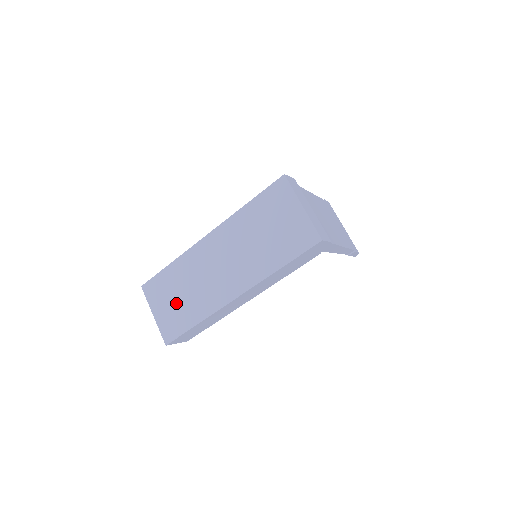
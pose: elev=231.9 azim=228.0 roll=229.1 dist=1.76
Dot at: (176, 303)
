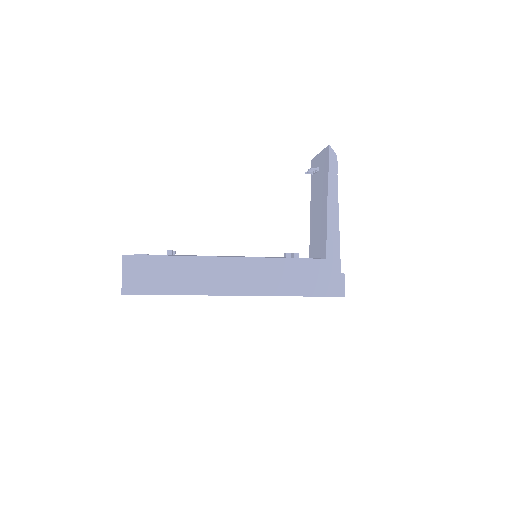
Dot at: occluded
